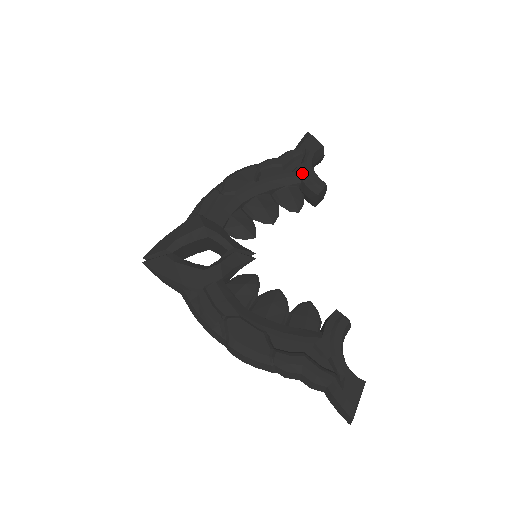
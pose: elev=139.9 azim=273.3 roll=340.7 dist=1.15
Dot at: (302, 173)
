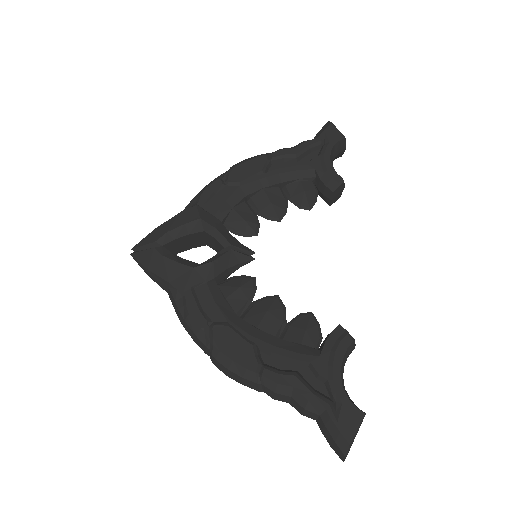
Dot at: (318, 166)
